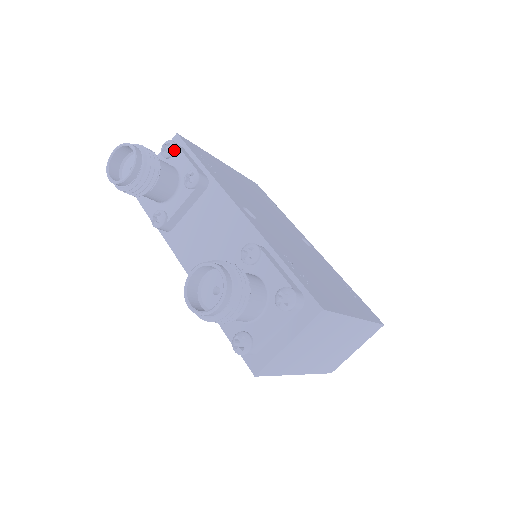
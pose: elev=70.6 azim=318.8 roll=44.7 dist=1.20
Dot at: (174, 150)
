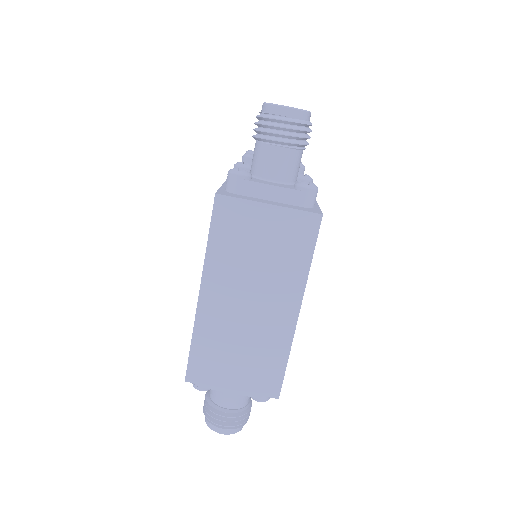
Dot at: occluded
